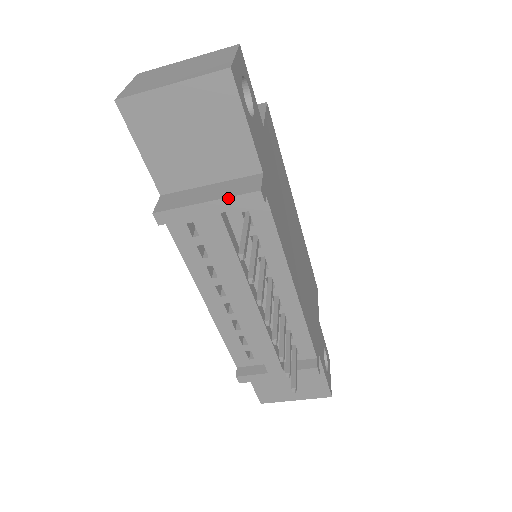
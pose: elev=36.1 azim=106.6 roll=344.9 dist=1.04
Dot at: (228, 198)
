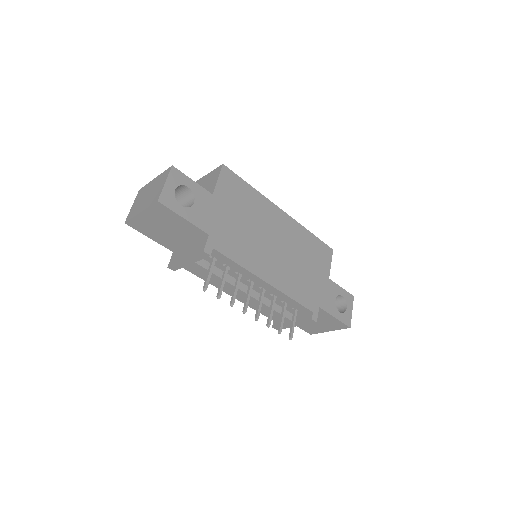
Dot at: (193, 257)
